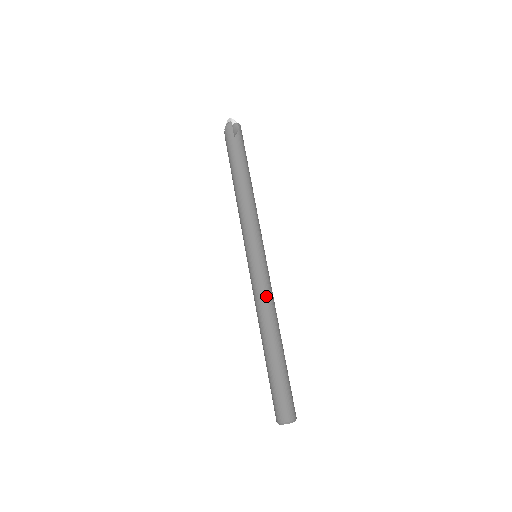
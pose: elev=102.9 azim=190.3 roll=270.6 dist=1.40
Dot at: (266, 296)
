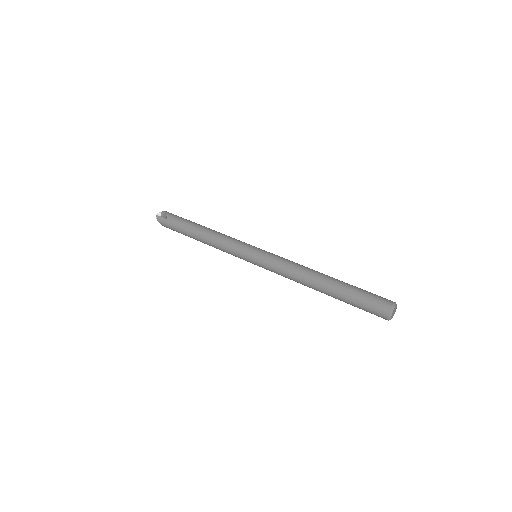
Dot at: (286, 266)
